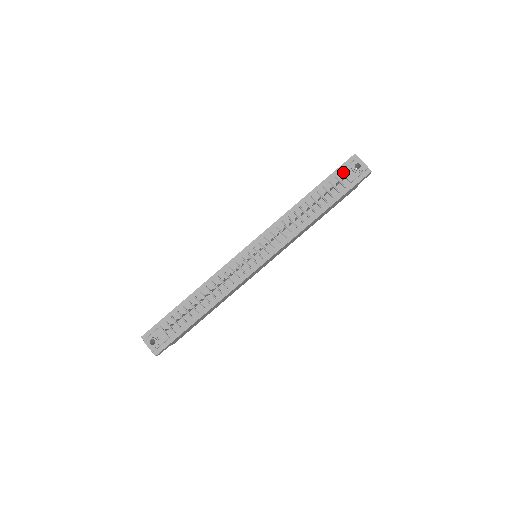
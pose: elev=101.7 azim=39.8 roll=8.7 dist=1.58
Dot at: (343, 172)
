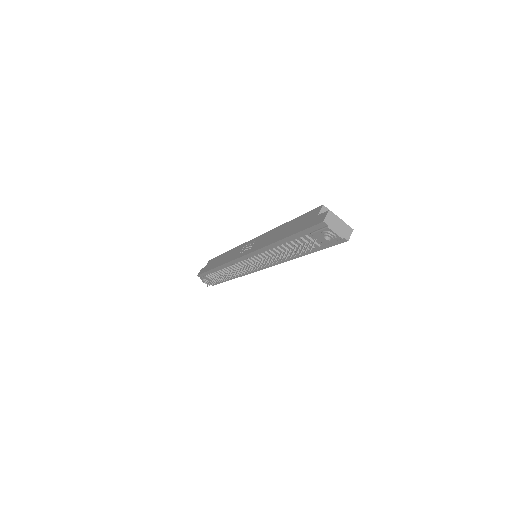
Dot at: (313, 235)
